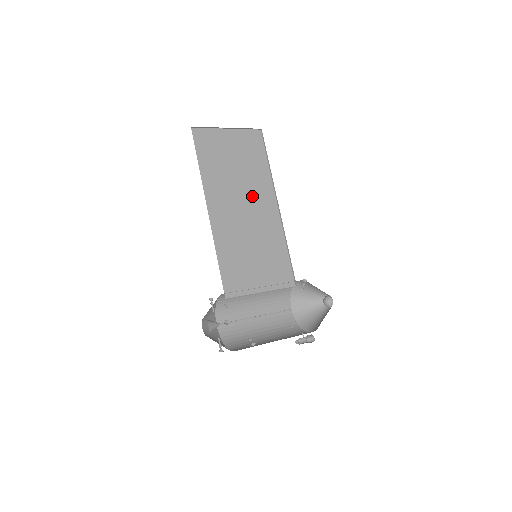
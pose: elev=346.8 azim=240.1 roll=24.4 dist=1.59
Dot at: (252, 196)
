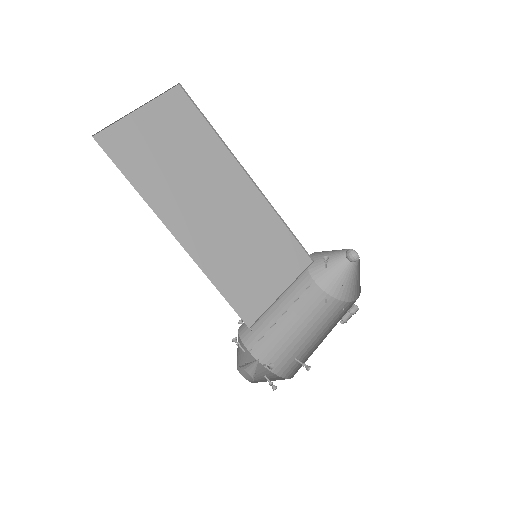
Dot at: (214, 183)
